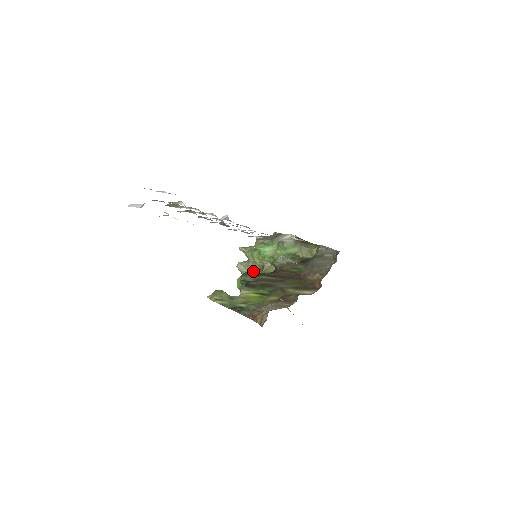
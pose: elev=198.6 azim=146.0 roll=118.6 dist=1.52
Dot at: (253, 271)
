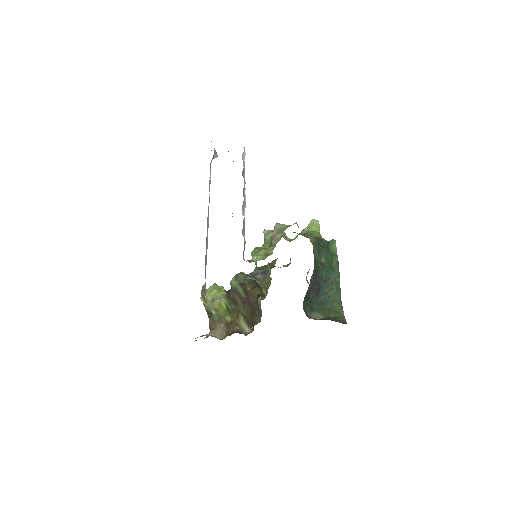
Dot at: occluded
